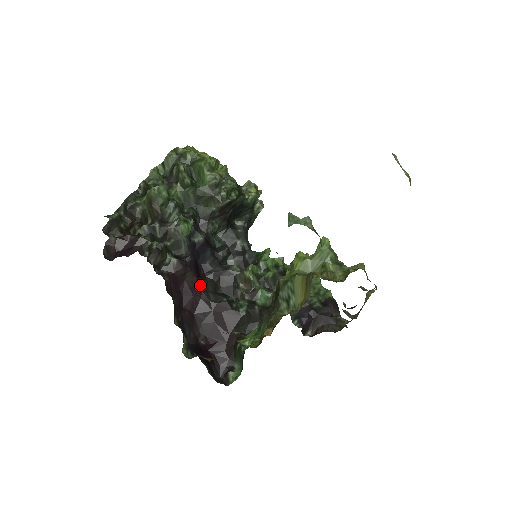
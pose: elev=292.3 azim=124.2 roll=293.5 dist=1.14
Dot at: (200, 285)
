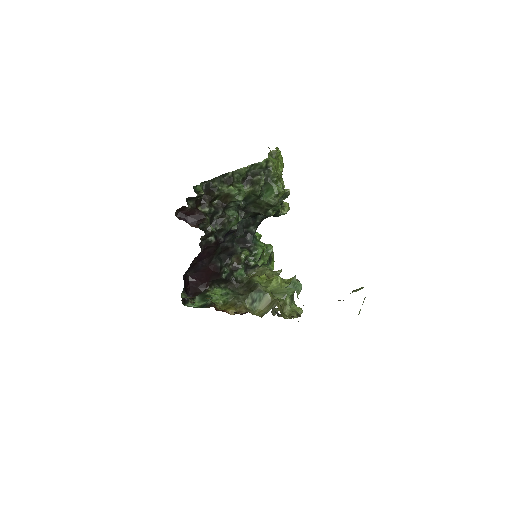
Dot at: (214, 252)
